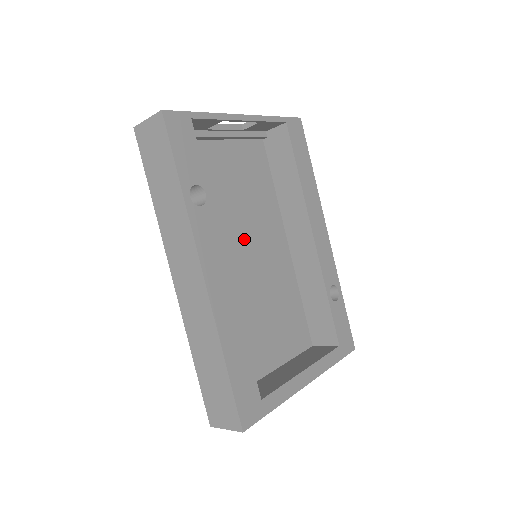
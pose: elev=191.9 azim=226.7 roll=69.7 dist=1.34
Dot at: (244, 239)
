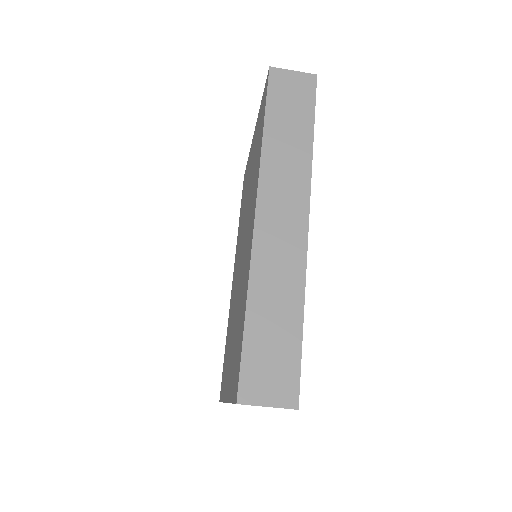
Dot at: occluded
